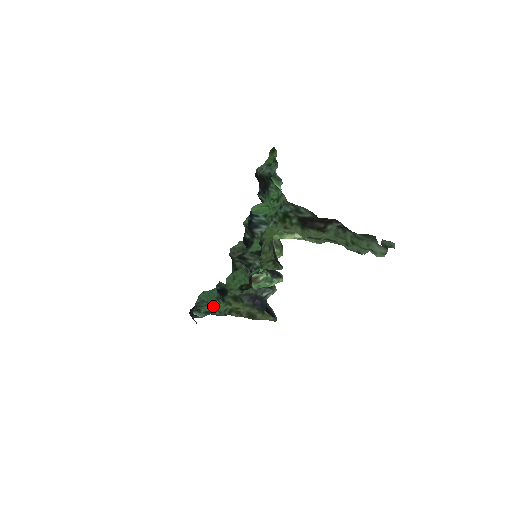
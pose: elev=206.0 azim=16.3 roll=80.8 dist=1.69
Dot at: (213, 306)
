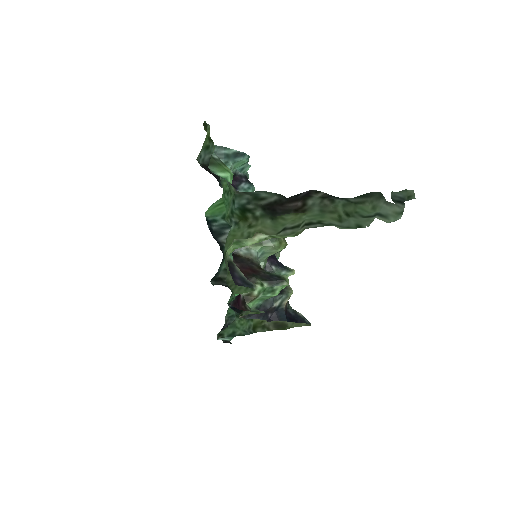
Dot at: (235, 326)
